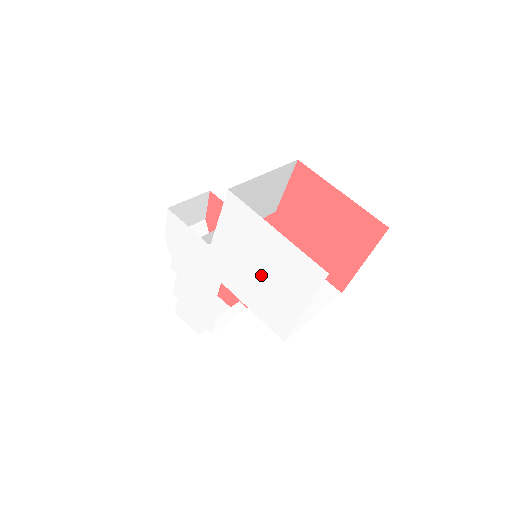
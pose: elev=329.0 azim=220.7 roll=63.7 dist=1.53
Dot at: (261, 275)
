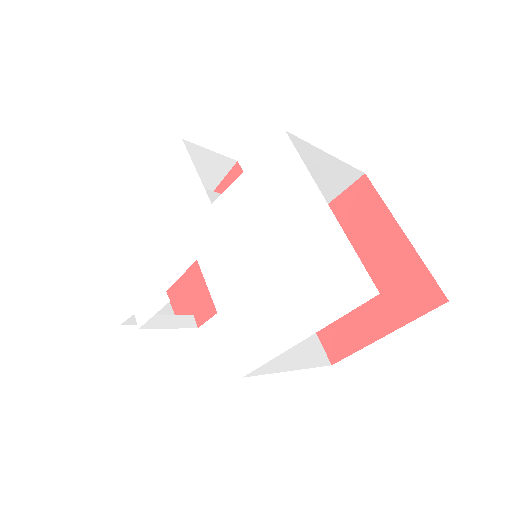
Dot at: (264, 265)
